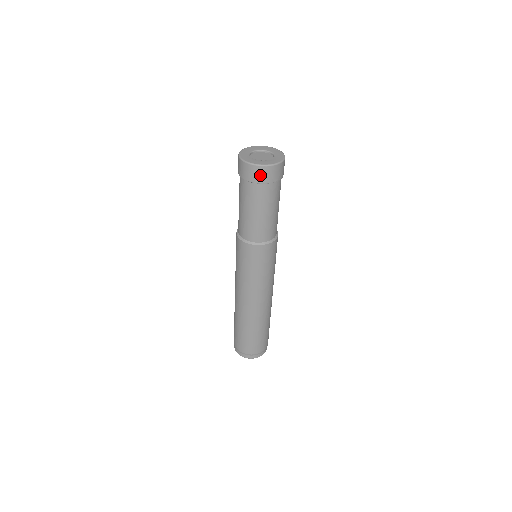
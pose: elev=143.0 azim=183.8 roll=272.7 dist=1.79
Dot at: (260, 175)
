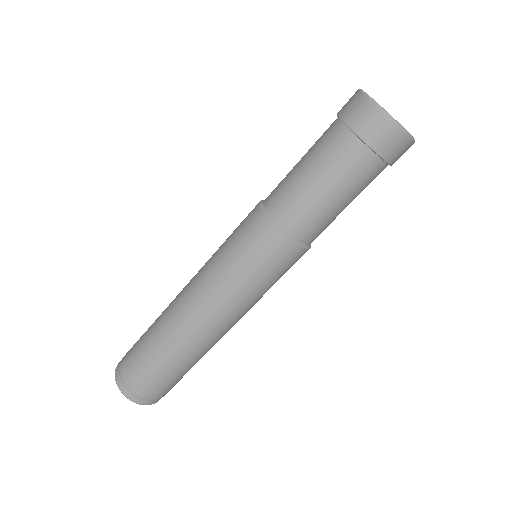
Dot at: (353, 108)
